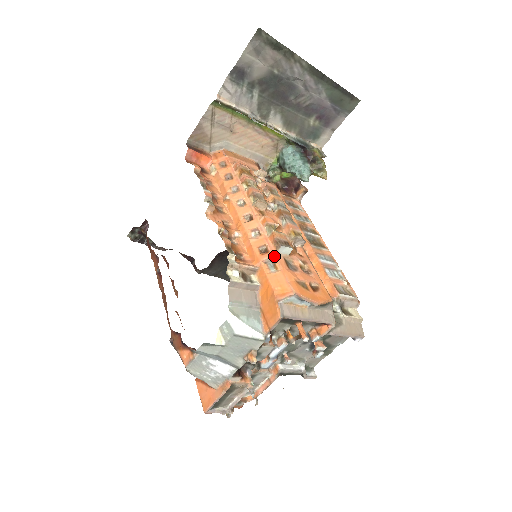
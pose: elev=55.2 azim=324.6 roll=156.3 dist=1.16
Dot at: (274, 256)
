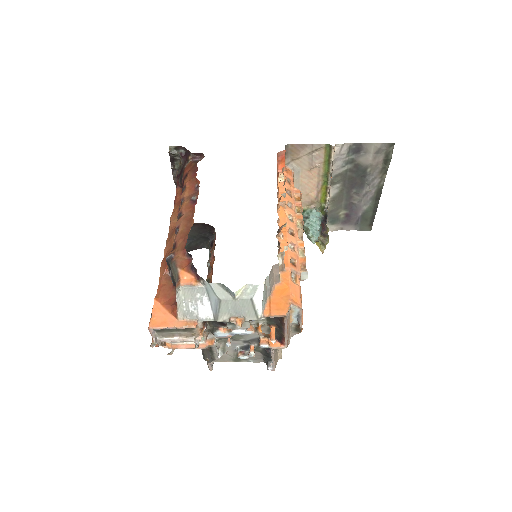
Dot at: (299, 273)
